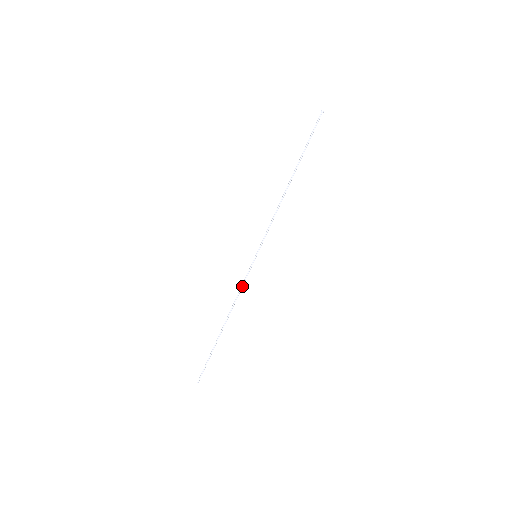
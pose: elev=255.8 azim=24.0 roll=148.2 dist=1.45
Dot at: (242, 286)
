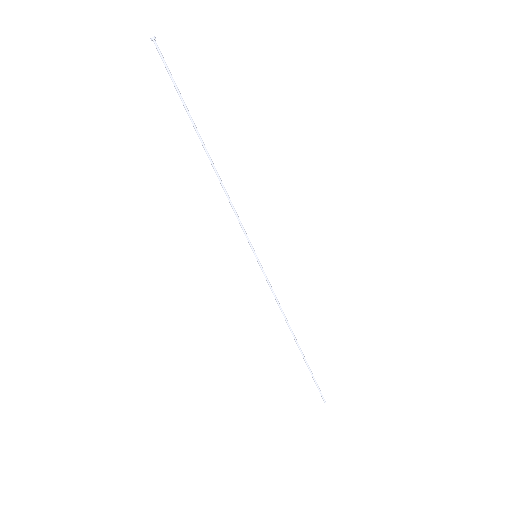
Dot at: (273, 294)
